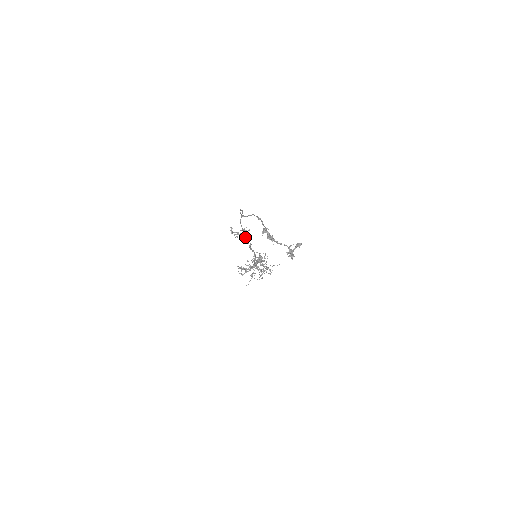
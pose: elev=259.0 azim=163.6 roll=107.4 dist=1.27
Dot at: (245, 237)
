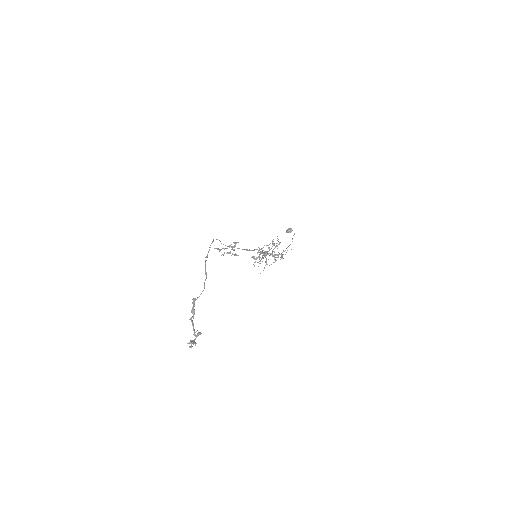
Dot at: occluded
